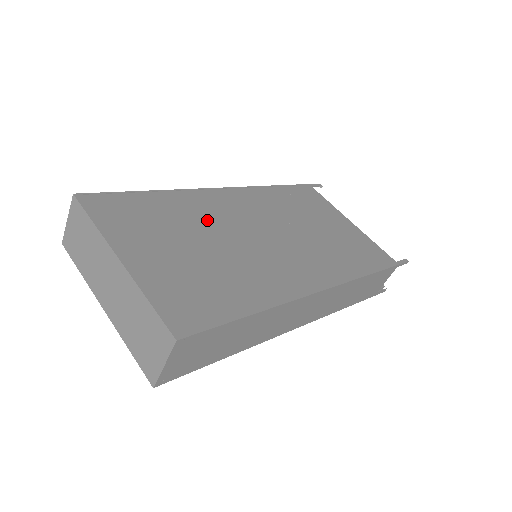
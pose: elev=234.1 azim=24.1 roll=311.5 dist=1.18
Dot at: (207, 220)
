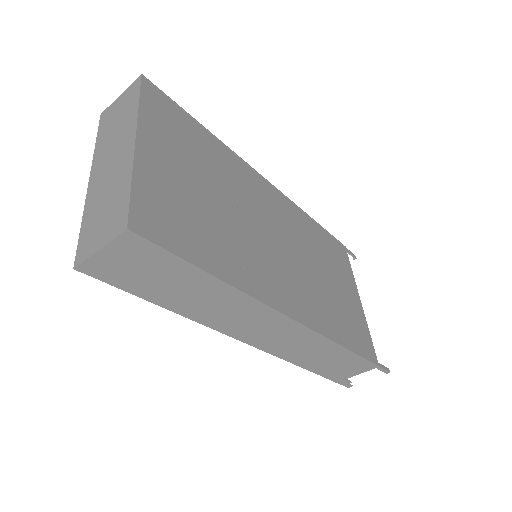
Dot at: (237, 187)
